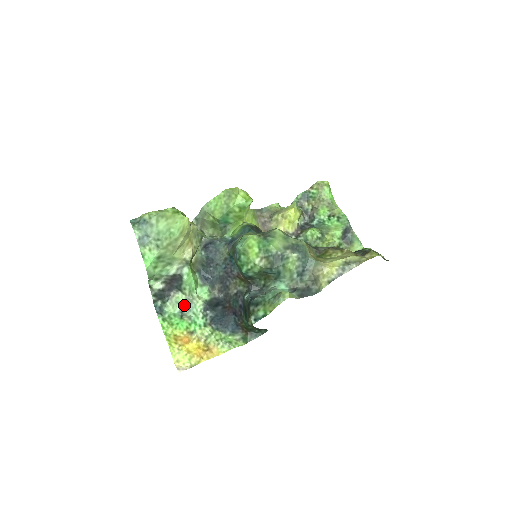
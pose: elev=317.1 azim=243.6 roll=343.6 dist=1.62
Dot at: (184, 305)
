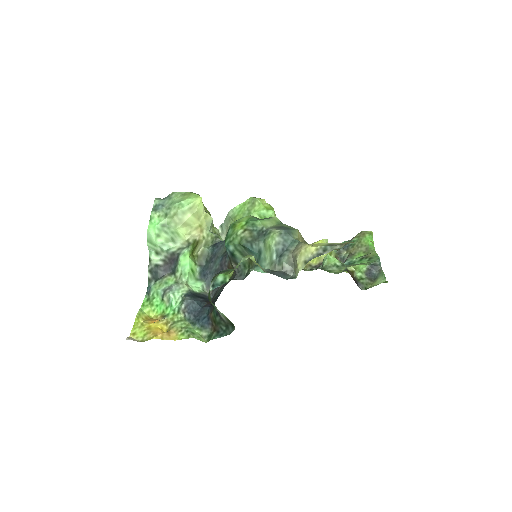
Dot at: (170, 286)
